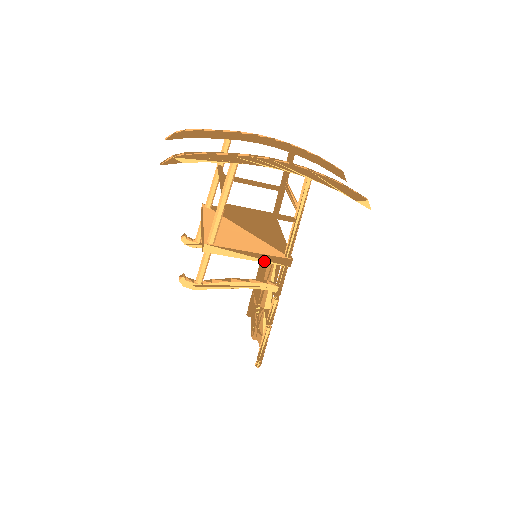
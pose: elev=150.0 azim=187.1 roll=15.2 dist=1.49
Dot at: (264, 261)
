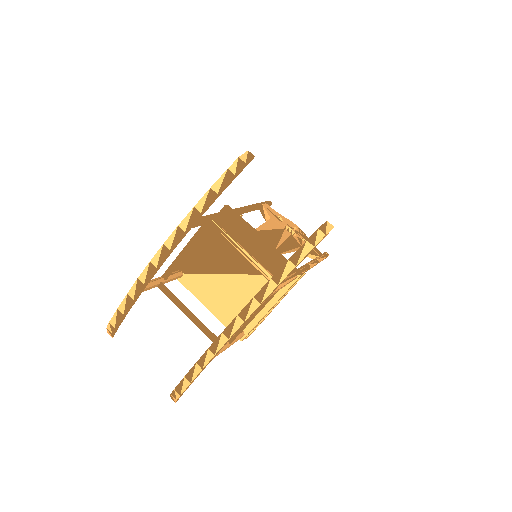
Dot at: (283, 295)
